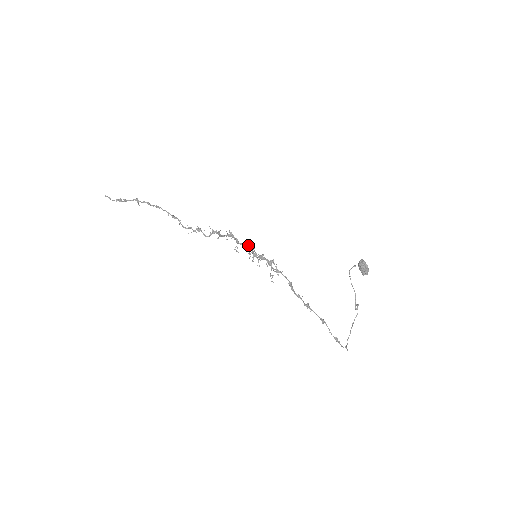
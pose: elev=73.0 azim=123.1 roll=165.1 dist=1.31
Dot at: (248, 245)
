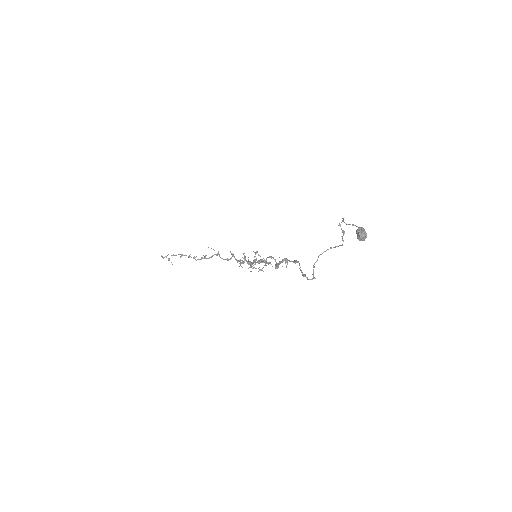
Dot at: occluded
